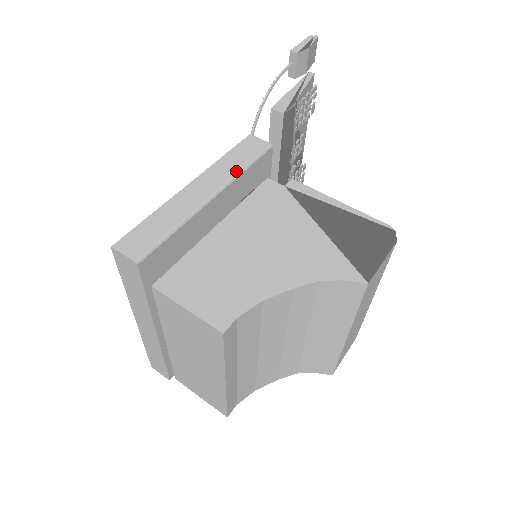
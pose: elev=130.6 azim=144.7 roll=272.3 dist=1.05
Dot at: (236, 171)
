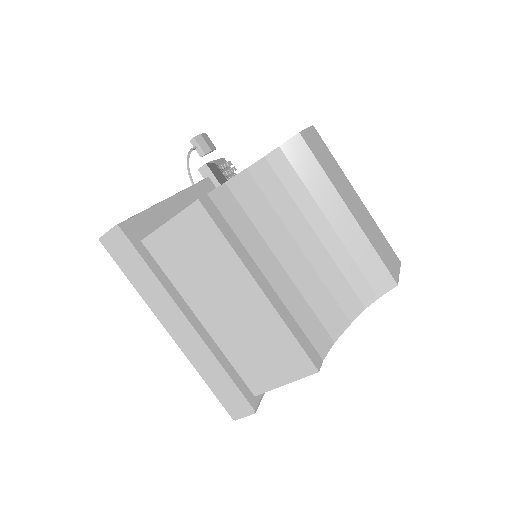
Dot at: (185, 189)
